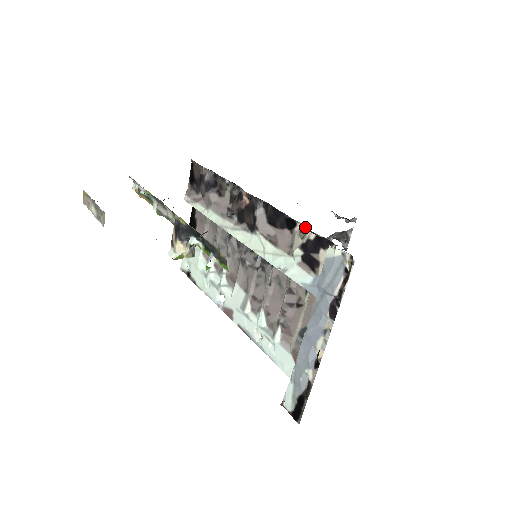
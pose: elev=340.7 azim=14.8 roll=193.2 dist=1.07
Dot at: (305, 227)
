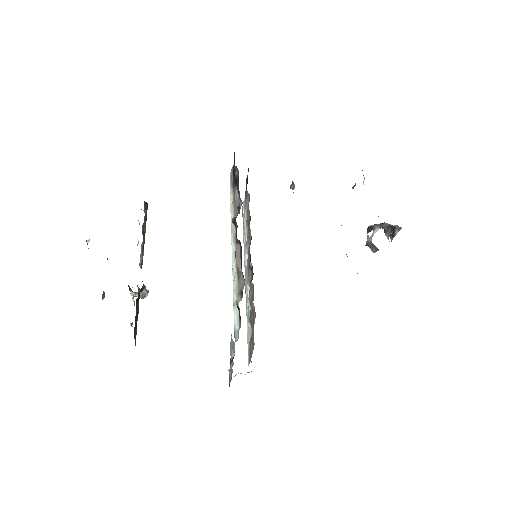
Dot at: (242, 292)
